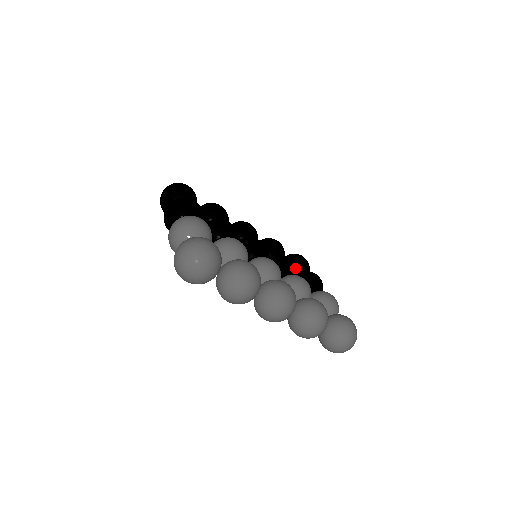
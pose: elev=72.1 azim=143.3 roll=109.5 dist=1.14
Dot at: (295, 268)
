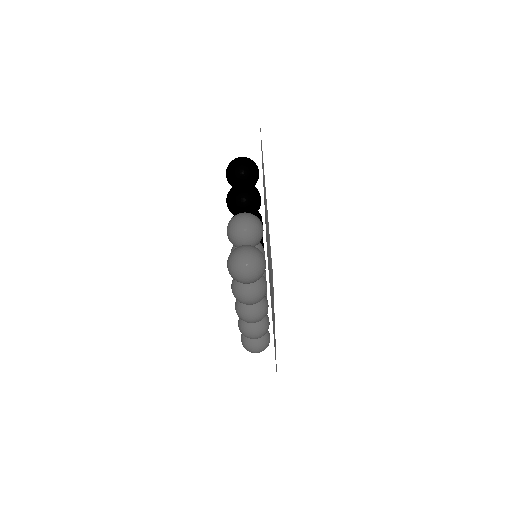
Dot at: occluded
